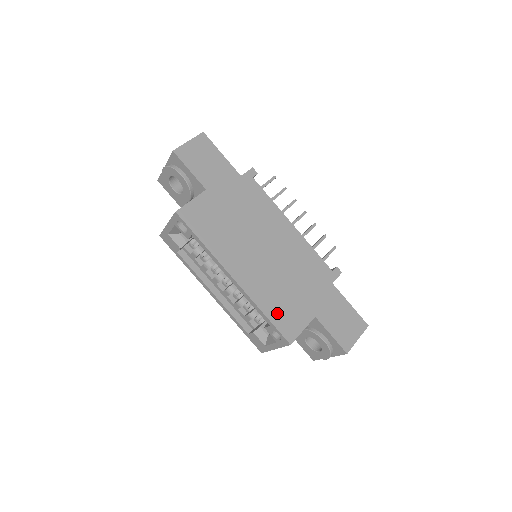
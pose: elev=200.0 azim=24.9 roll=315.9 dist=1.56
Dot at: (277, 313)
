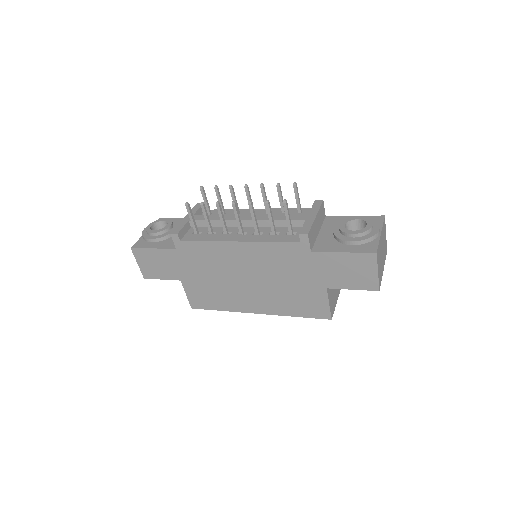
Dot at: (301, 309)
